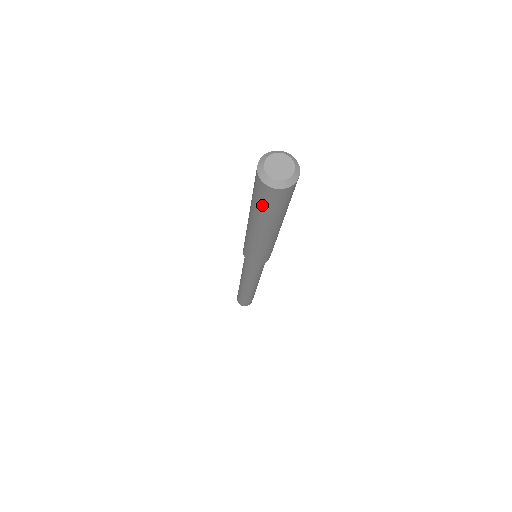
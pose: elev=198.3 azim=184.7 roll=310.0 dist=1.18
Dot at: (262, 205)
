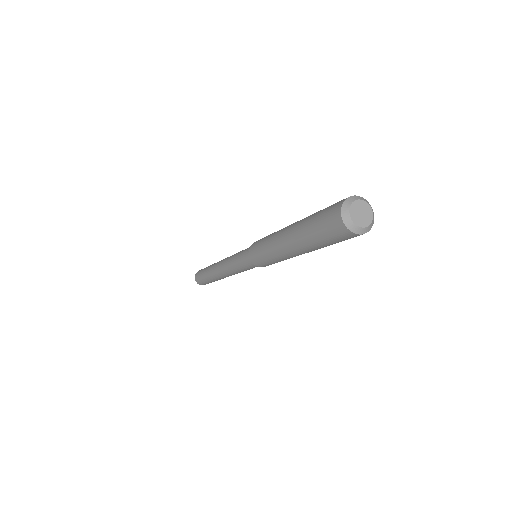
Dot at: (318, 224)
